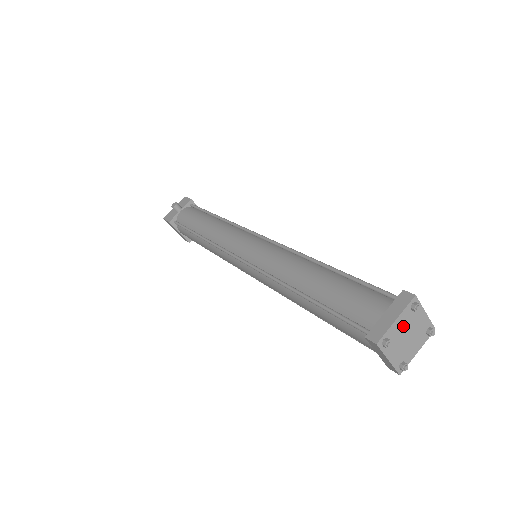
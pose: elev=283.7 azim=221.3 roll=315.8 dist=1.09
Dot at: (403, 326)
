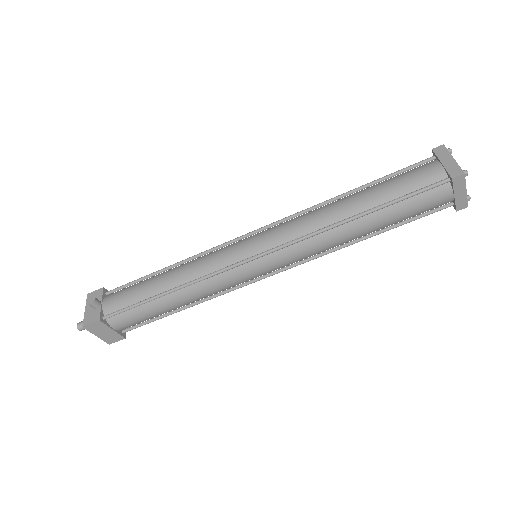
Dot at: occluded
